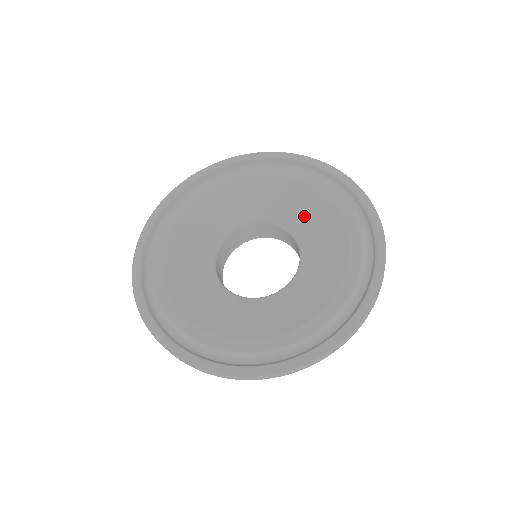
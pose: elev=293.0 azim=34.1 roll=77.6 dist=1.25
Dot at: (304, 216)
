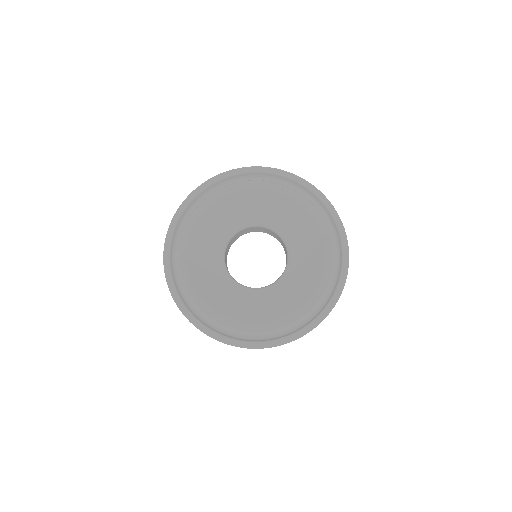
Dot at: (302, 267)
